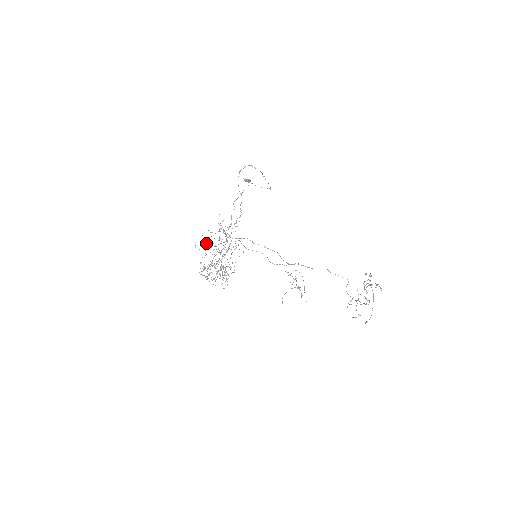
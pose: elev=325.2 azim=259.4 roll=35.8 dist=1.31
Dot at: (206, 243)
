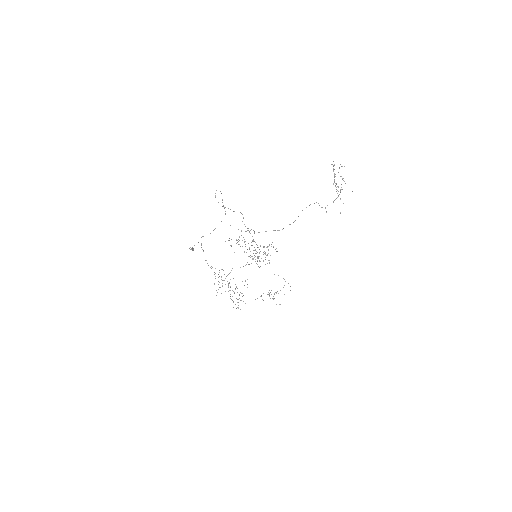
Dot at: occluded
